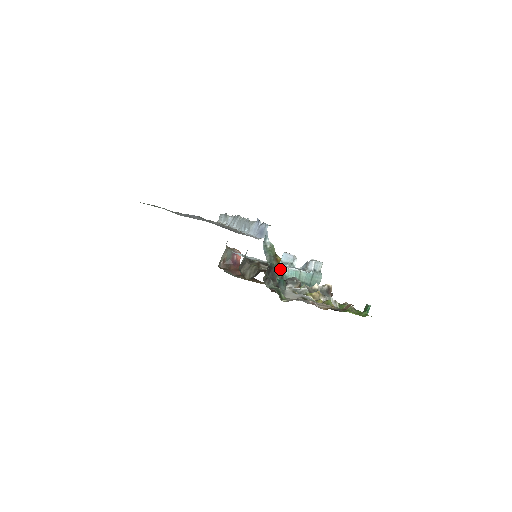
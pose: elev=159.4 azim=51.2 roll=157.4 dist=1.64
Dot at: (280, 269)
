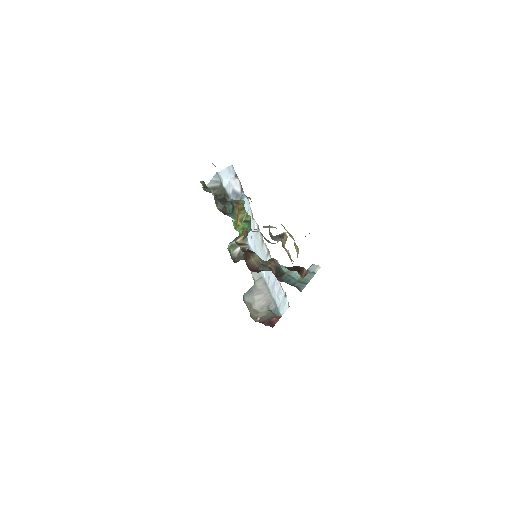
Dot at: occluded
